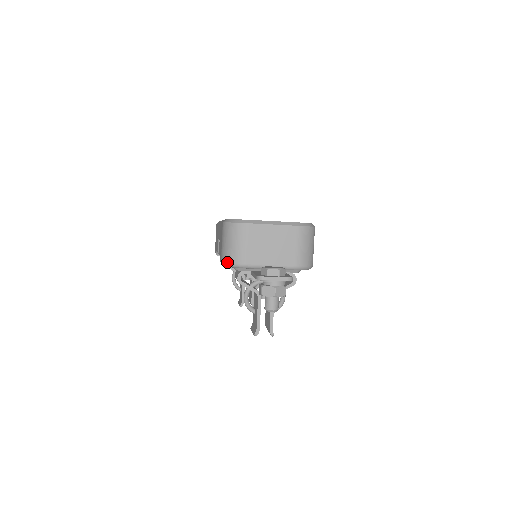
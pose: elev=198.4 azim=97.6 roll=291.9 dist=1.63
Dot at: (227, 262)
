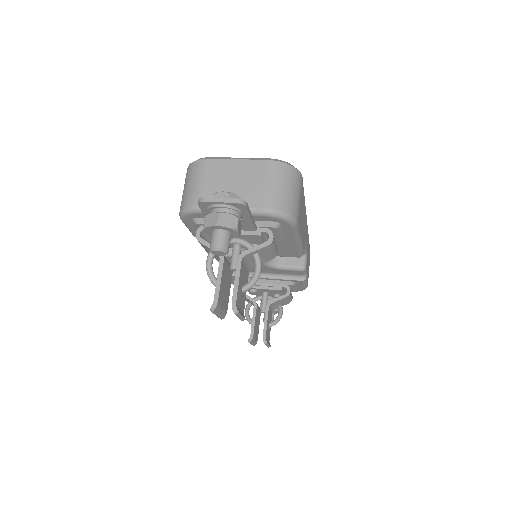
Dot at: (181, 209)
